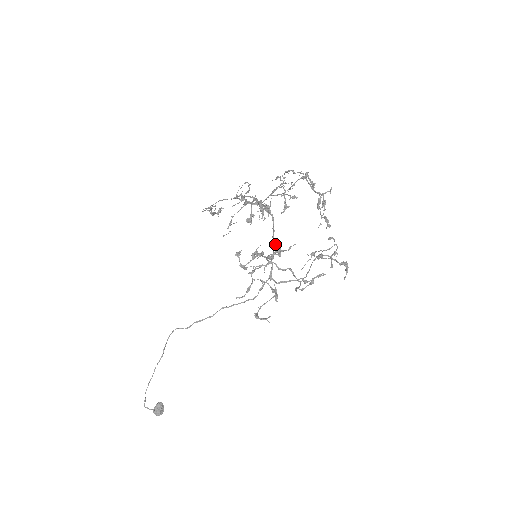
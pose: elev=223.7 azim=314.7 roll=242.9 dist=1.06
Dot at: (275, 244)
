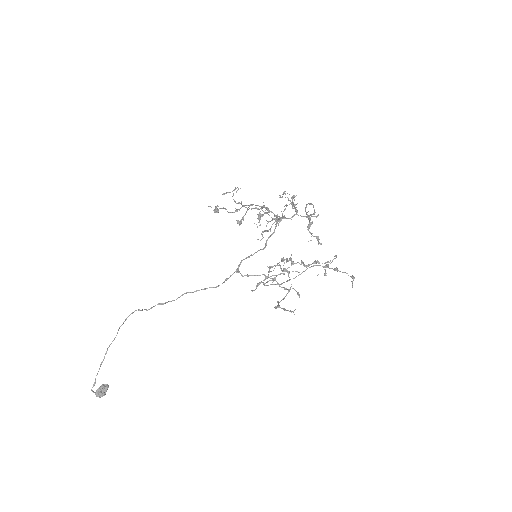
Dot at: occluded
